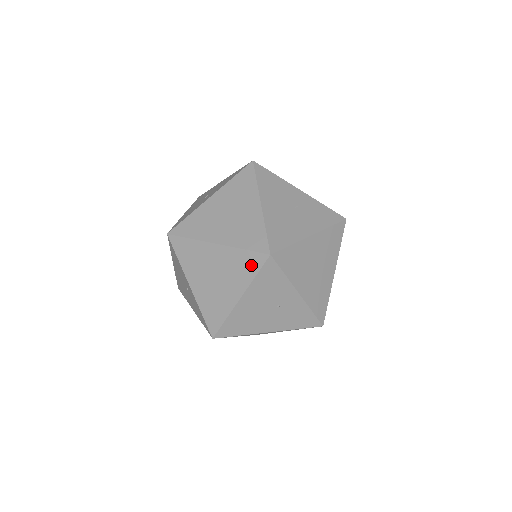
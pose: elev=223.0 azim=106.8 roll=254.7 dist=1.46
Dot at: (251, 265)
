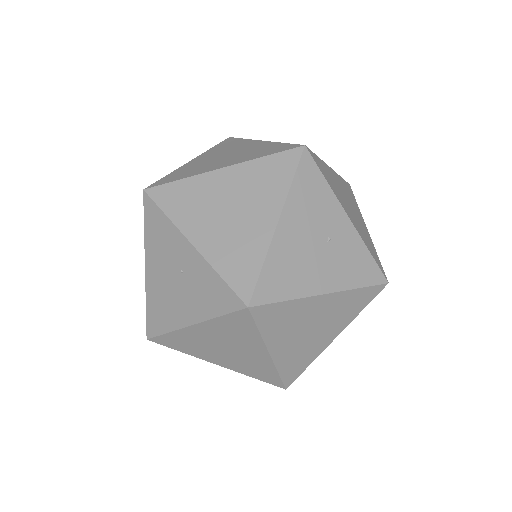
Dot at: (282, 169)
